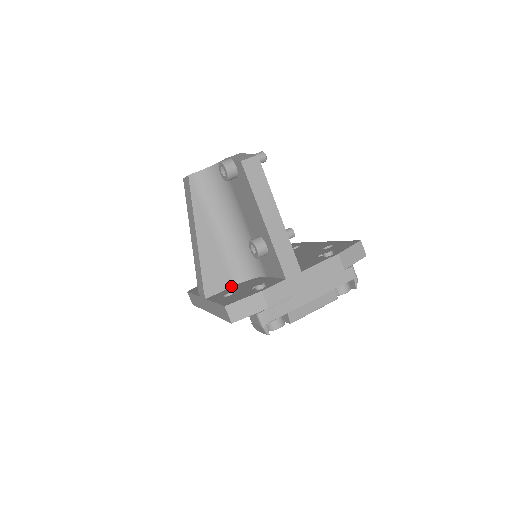
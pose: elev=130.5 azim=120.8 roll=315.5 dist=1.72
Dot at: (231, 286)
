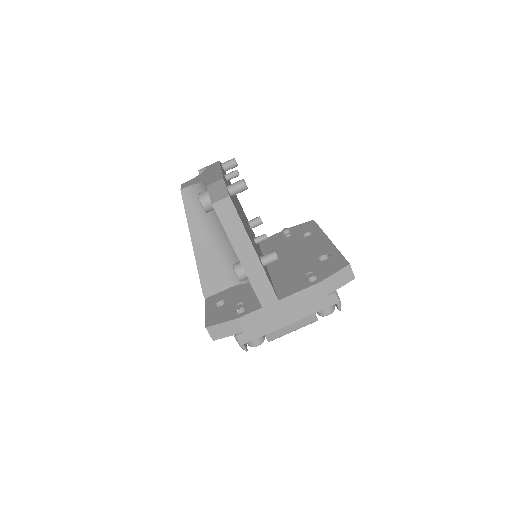
Dot at: (229, 287)
